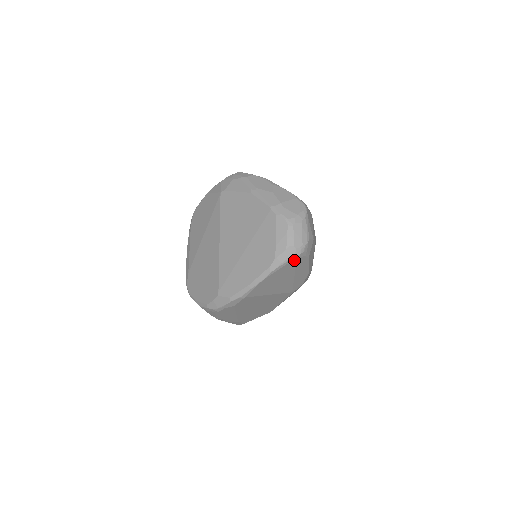
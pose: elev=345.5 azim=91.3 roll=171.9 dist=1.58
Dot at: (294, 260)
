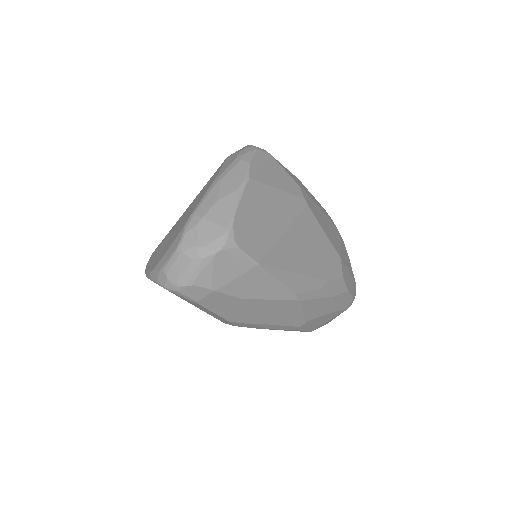
Dot at: (167, 289)
